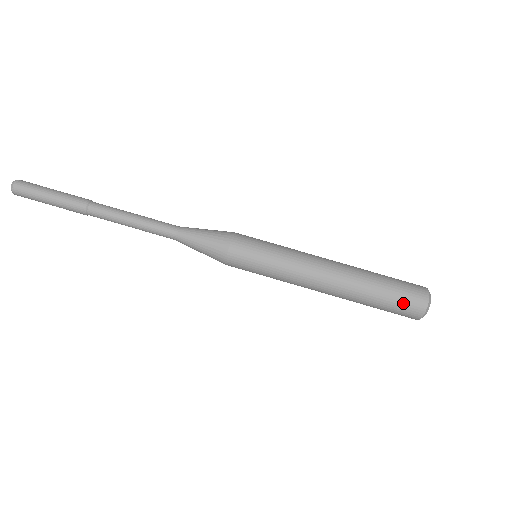
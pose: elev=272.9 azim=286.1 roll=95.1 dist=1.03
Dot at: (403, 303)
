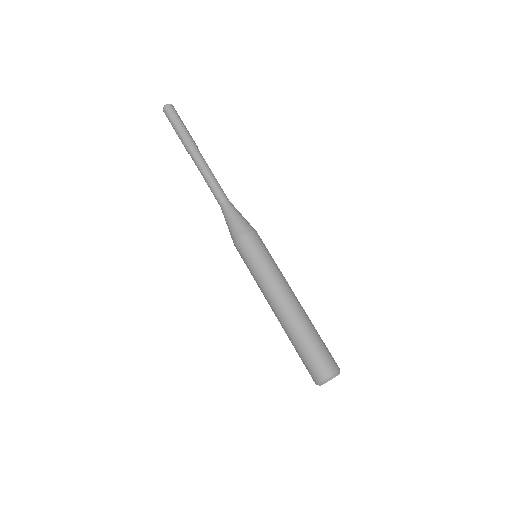
Dot at: (322, 357)
